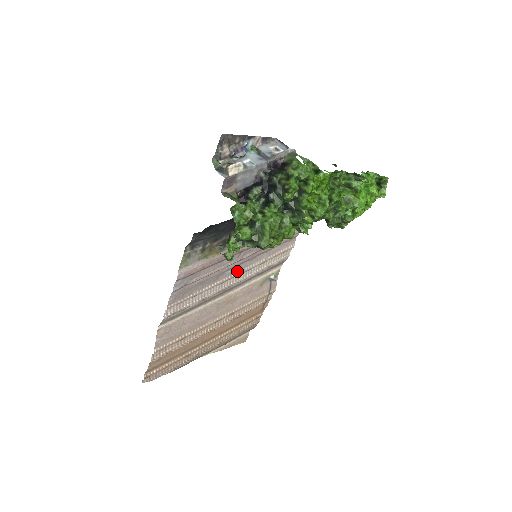
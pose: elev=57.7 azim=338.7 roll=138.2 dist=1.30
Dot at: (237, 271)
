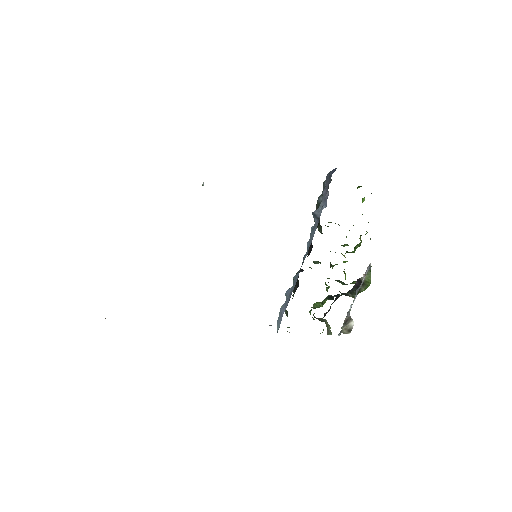
Dot at: occluded
